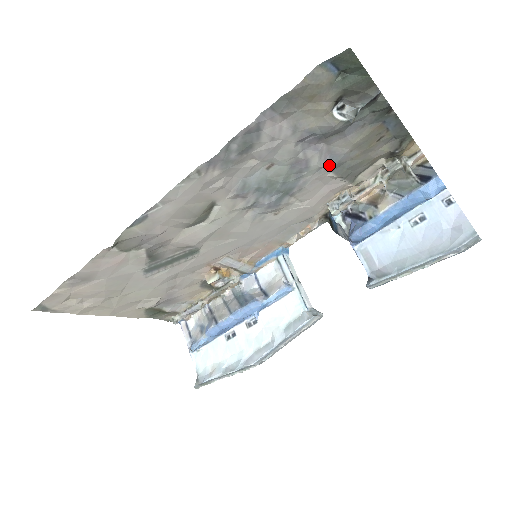
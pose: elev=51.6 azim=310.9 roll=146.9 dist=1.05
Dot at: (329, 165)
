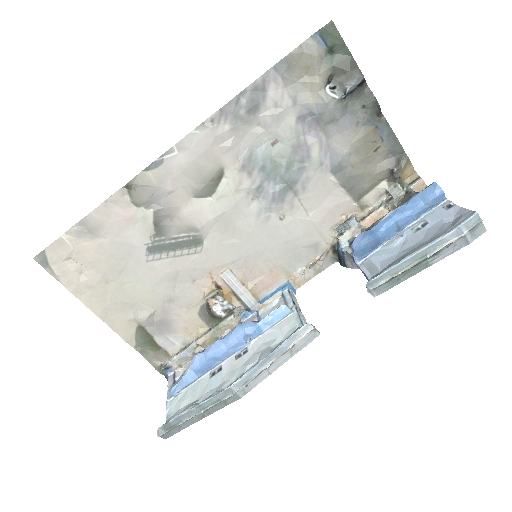
Dot at: (330, 164)
